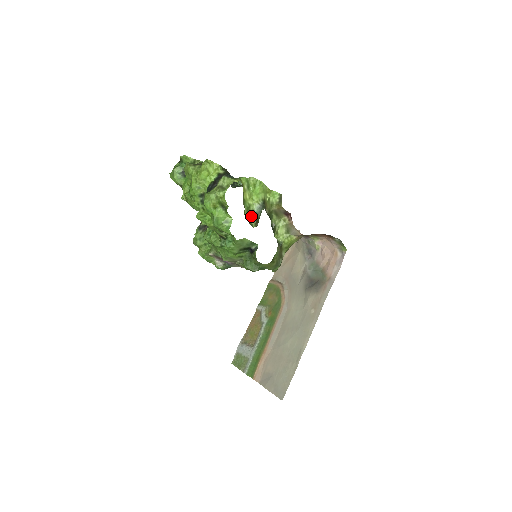
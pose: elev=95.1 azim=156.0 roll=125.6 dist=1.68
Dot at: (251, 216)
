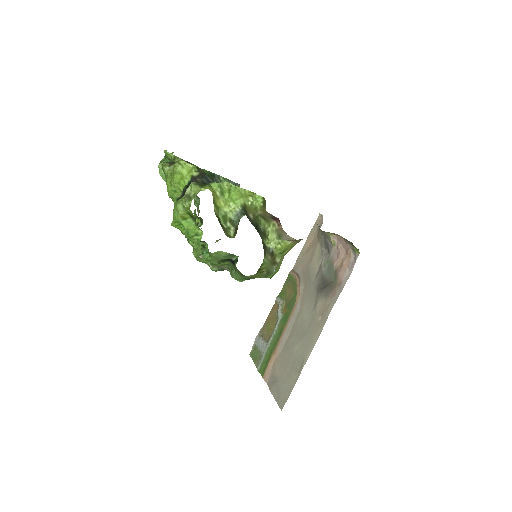
Dot at: (229, 224)
